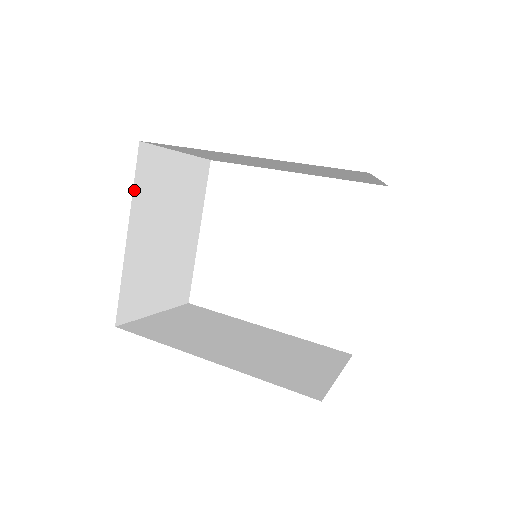
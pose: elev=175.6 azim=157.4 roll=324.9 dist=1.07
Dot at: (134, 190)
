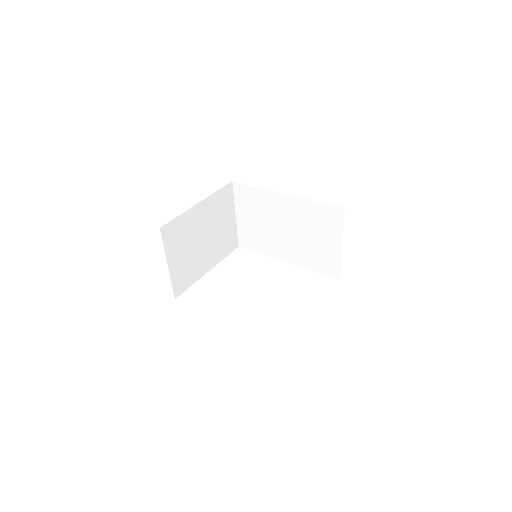
Dot at: (216, 192)
